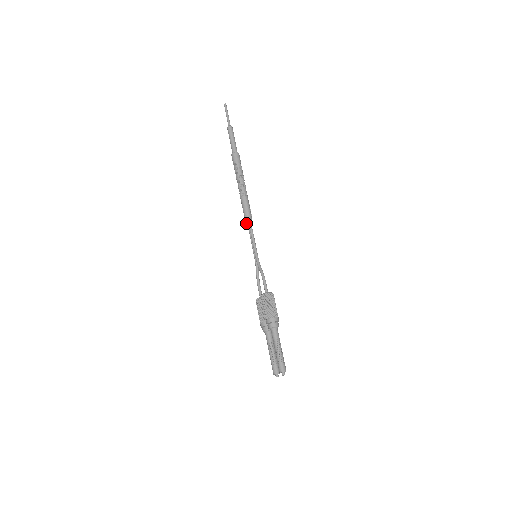
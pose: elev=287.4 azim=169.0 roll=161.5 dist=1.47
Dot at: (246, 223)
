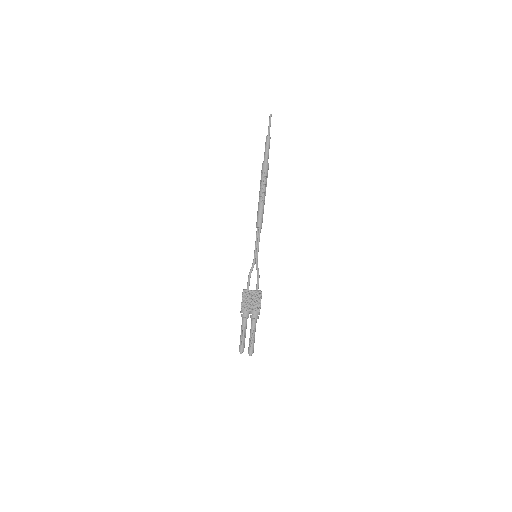
Dot at: (257, 226)
